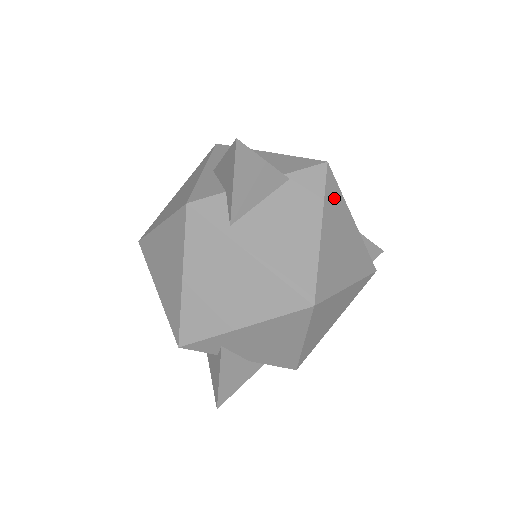
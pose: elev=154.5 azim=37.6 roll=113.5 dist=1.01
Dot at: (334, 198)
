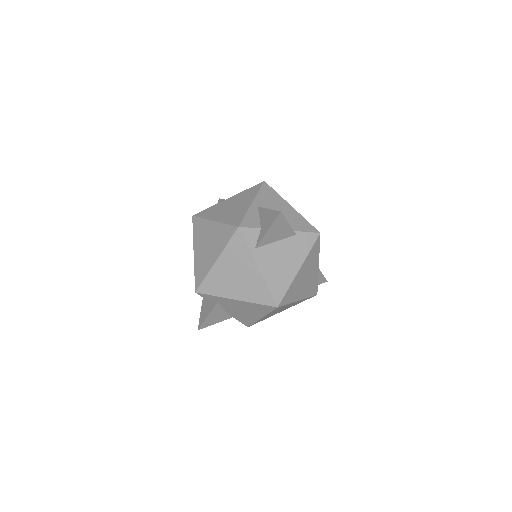
Dot at: (314, 253)
